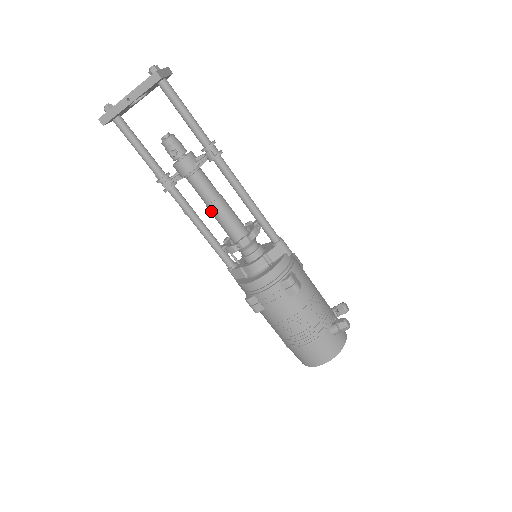
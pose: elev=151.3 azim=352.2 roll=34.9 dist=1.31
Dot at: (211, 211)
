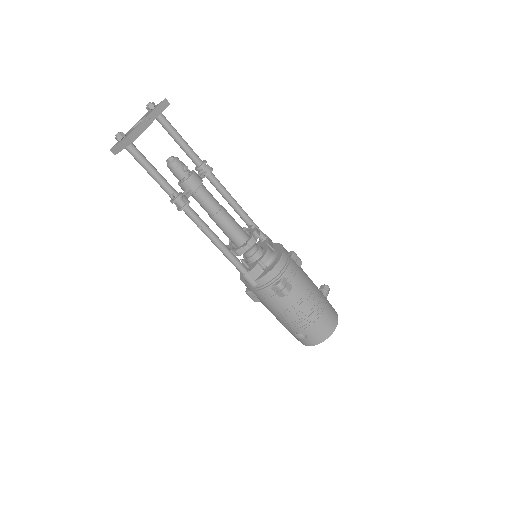
Dot at: (222, 217)
